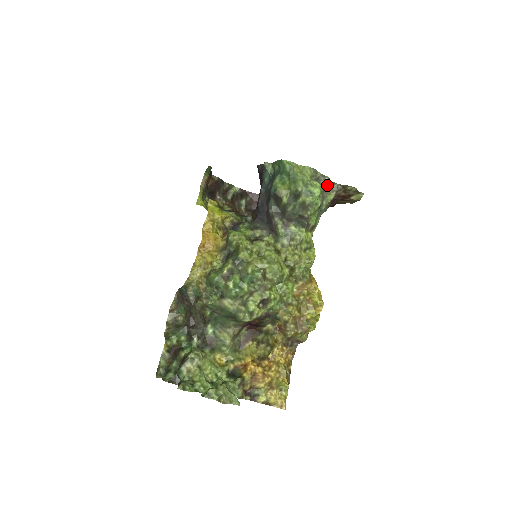
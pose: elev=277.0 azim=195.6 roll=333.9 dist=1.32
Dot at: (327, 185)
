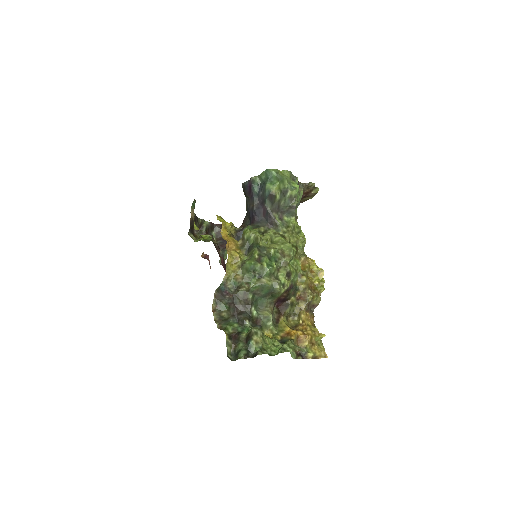
Dot at: occluded
